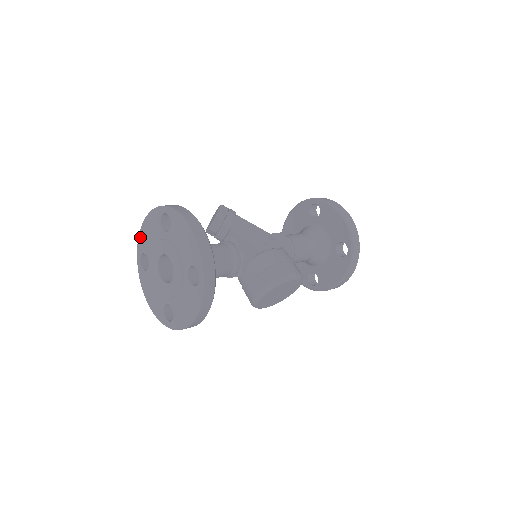
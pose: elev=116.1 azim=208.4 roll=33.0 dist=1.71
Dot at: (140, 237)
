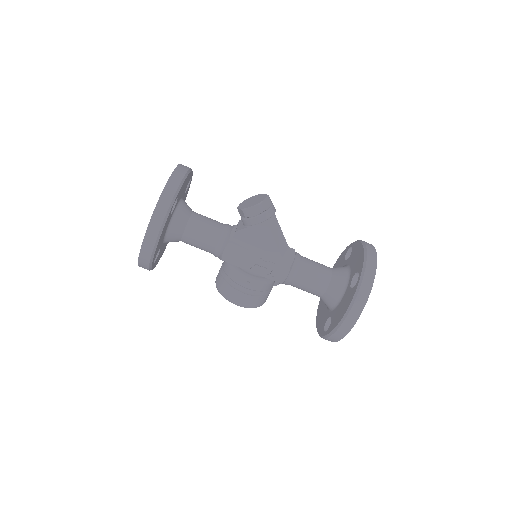
Dot at: occluded
